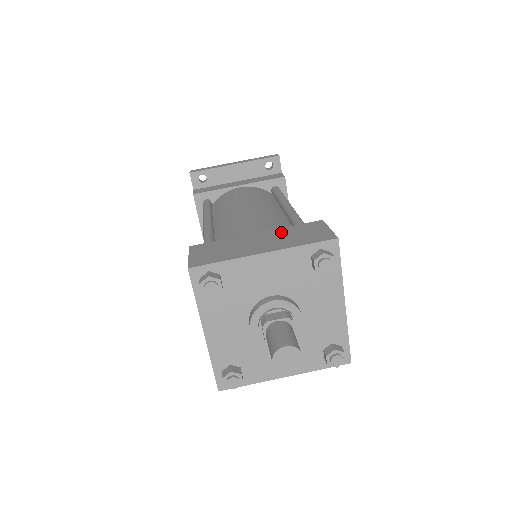
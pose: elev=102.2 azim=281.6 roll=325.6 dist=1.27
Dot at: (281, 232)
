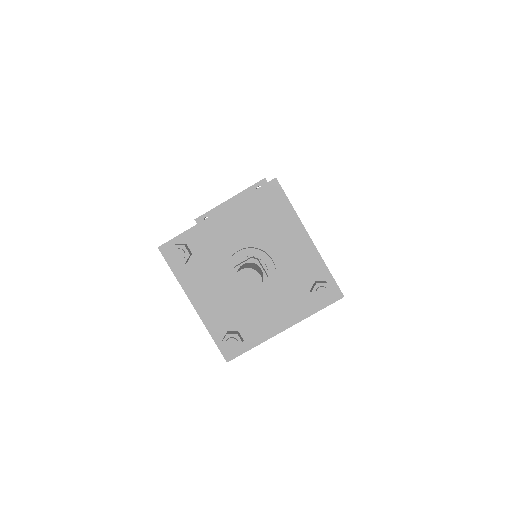
Dot at: occluded
